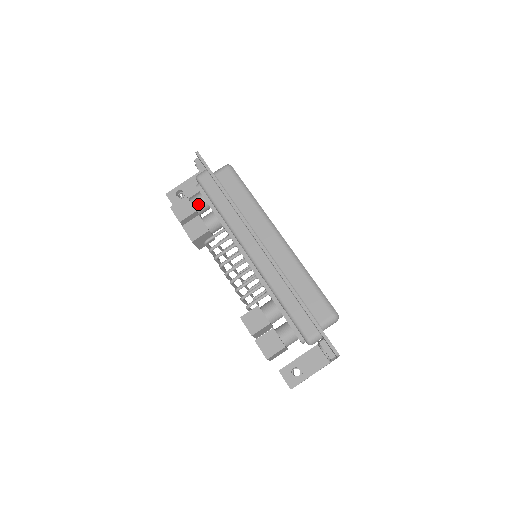
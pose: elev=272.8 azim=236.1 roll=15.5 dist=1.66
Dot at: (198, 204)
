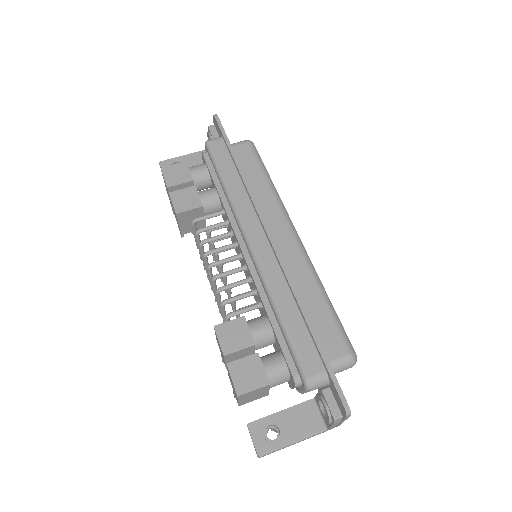
Dot at: (198, 174)
